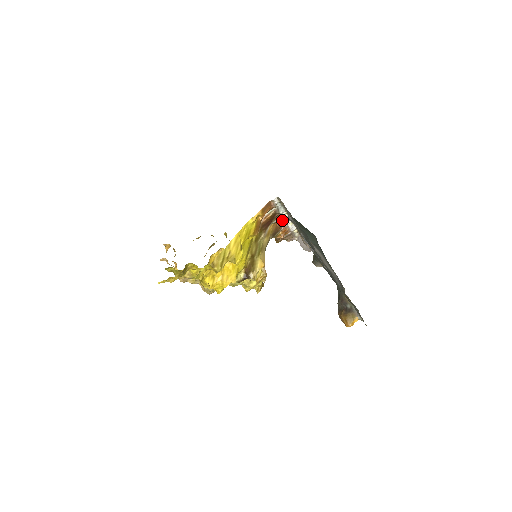
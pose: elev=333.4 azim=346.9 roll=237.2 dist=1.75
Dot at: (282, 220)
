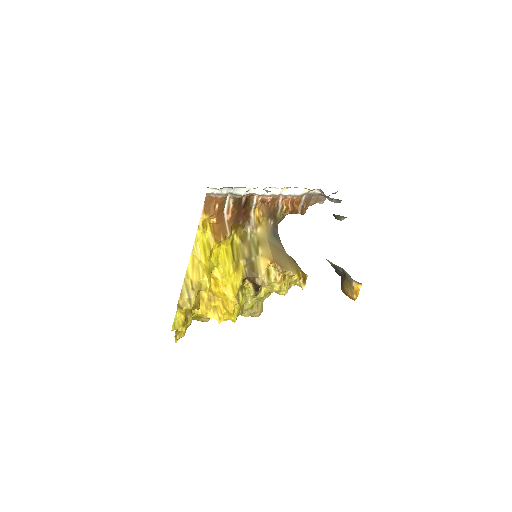
Dot at: (263, 197)
